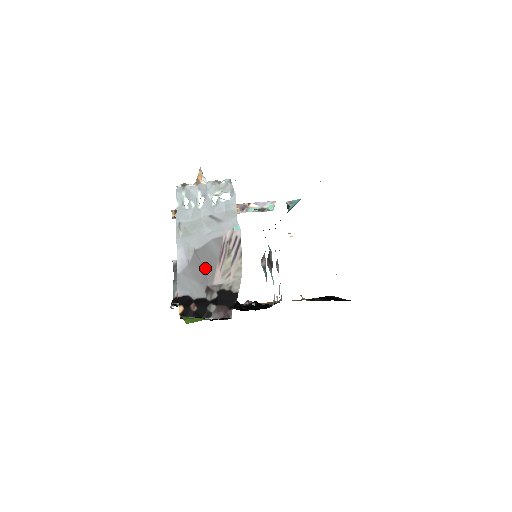
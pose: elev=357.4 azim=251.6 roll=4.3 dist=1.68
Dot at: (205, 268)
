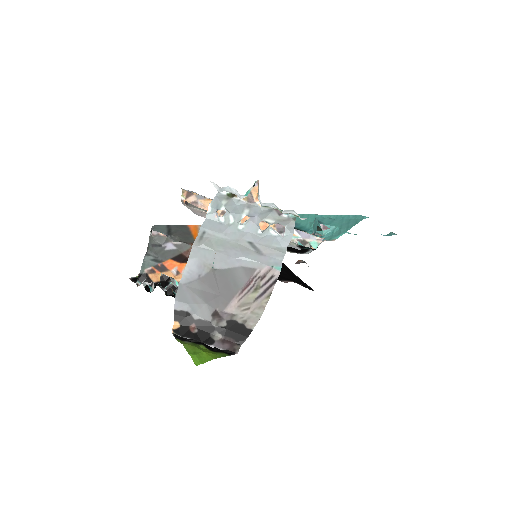
Dot at: (220, 292)
